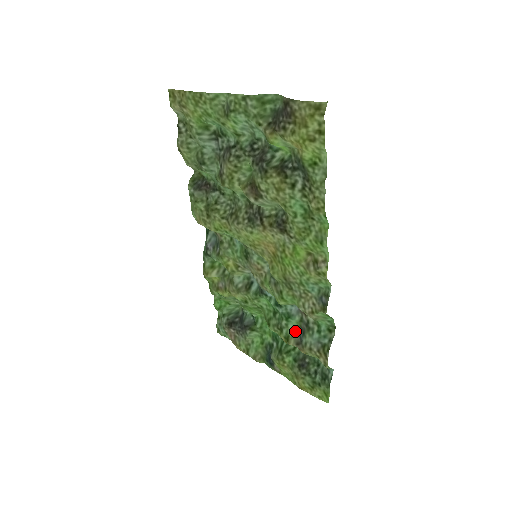
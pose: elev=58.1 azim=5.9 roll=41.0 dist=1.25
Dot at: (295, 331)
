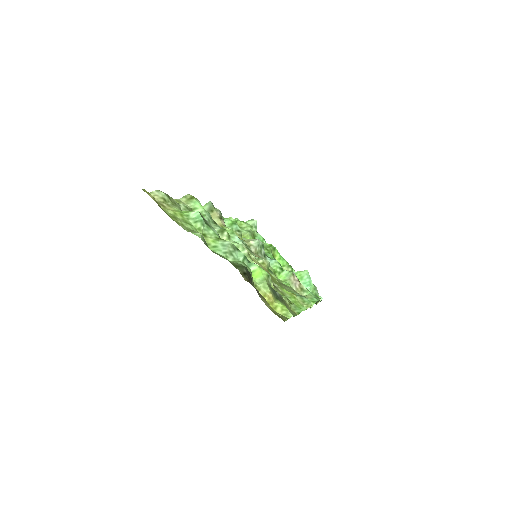
Dot at: occluded
